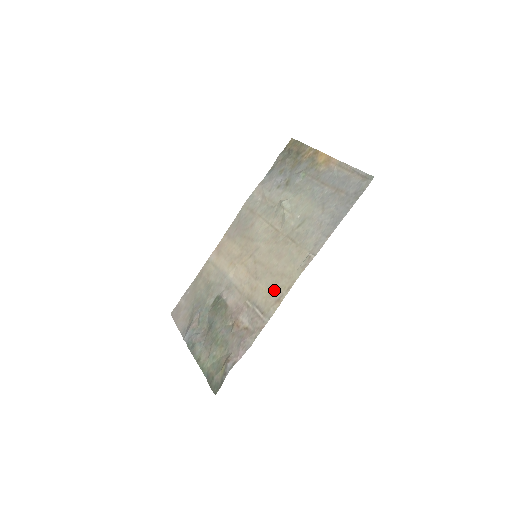
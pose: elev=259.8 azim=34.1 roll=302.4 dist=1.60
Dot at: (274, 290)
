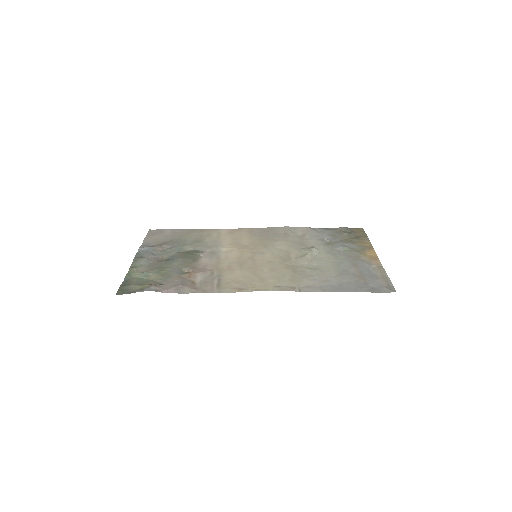
Dot at: (244, 282)
